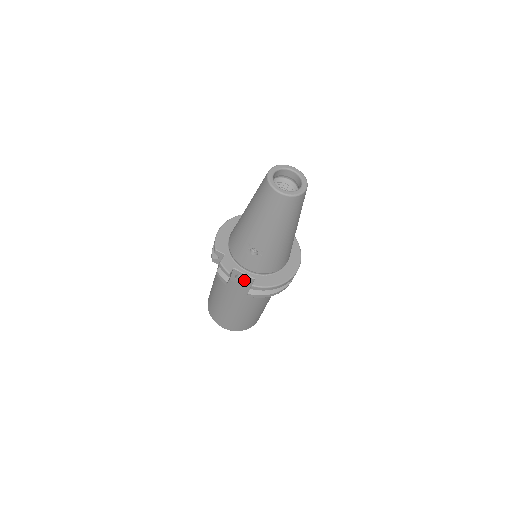
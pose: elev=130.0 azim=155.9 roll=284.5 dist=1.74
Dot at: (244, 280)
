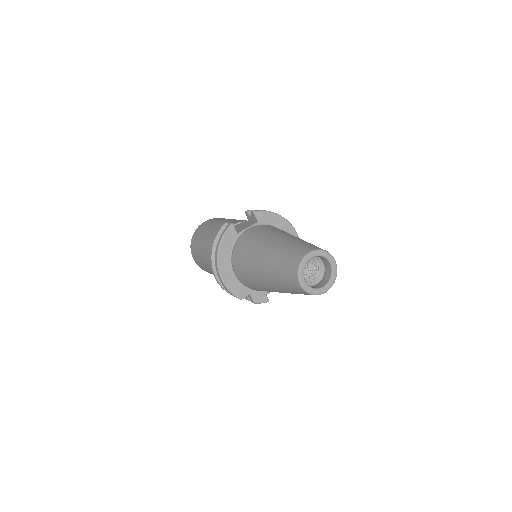
Dot at: occluded
